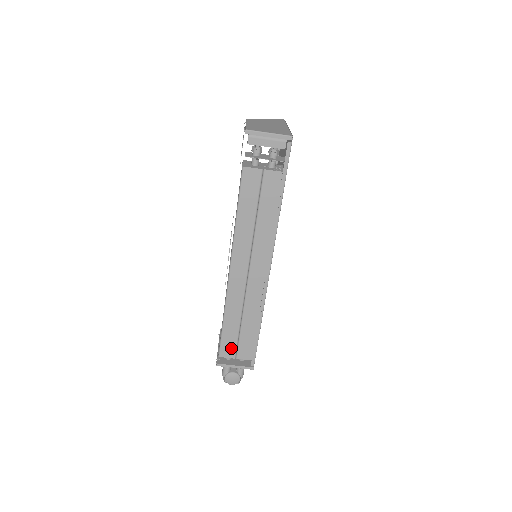
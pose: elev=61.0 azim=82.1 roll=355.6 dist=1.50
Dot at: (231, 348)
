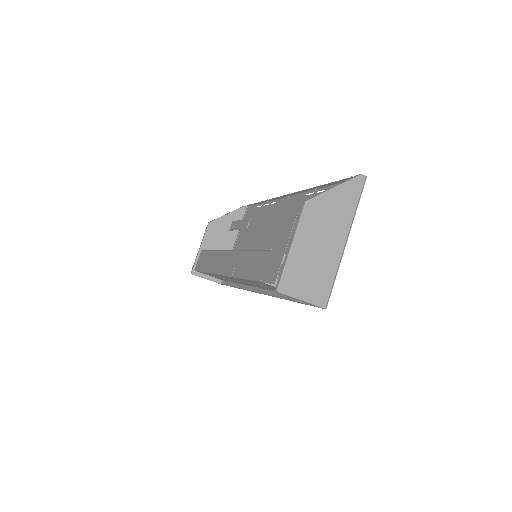
Dot at: (207, 274)
